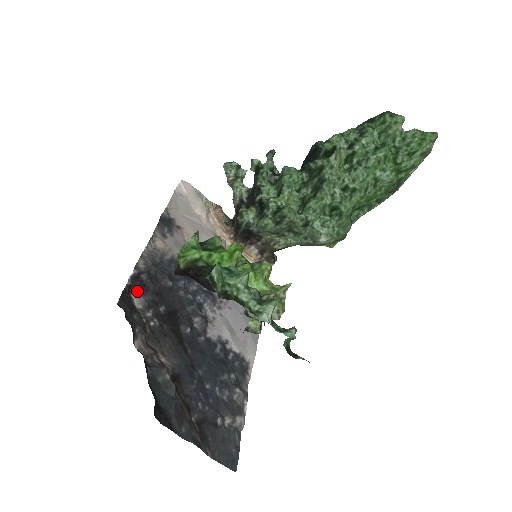
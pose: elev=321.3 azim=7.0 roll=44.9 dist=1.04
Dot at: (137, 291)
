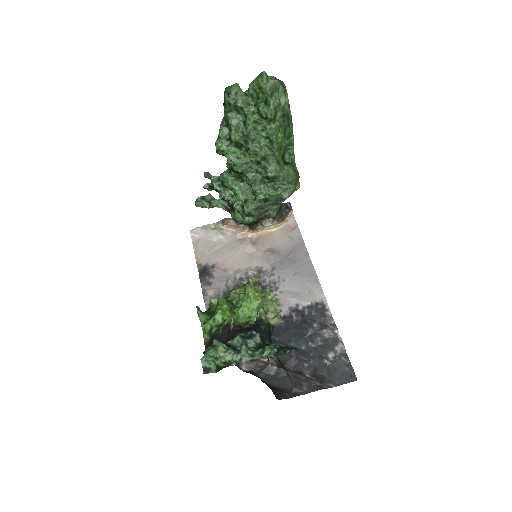
Dot at: occluded
